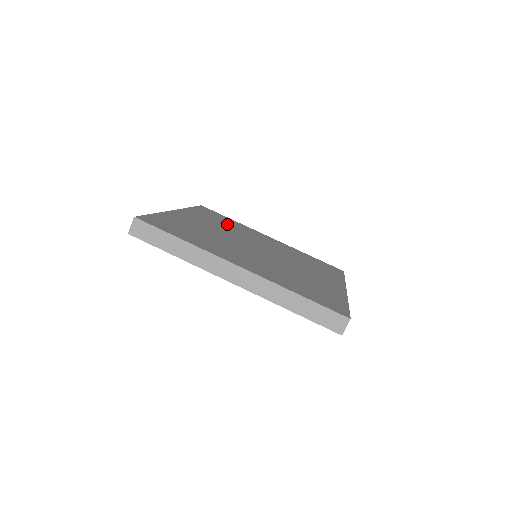
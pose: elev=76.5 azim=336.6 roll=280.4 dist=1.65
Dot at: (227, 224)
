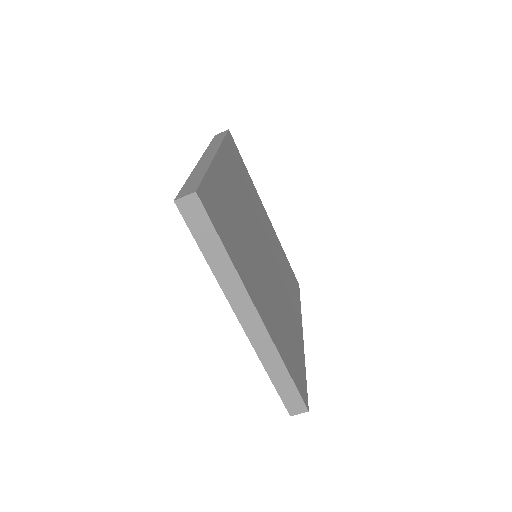
Dot at: (245, 185)
